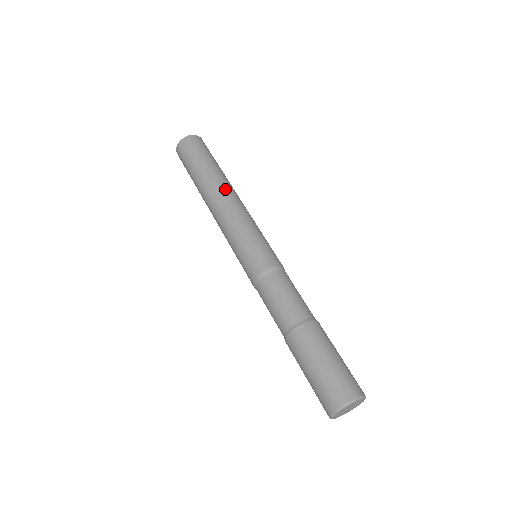
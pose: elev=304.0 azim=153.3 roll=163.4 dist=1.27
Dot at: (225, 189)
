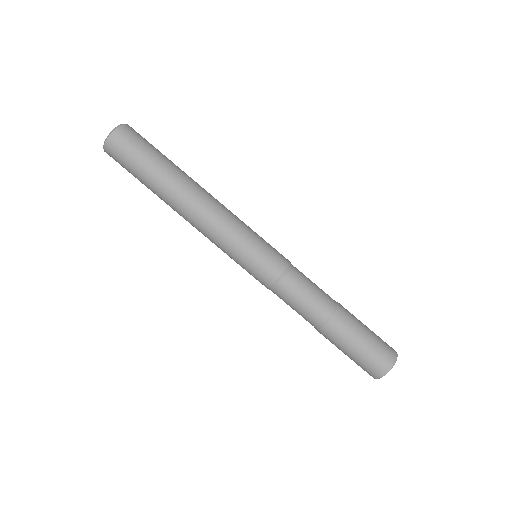
Dot at: (184, 208)
